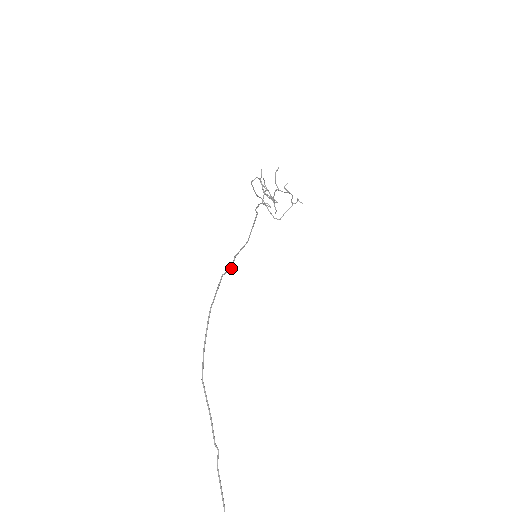
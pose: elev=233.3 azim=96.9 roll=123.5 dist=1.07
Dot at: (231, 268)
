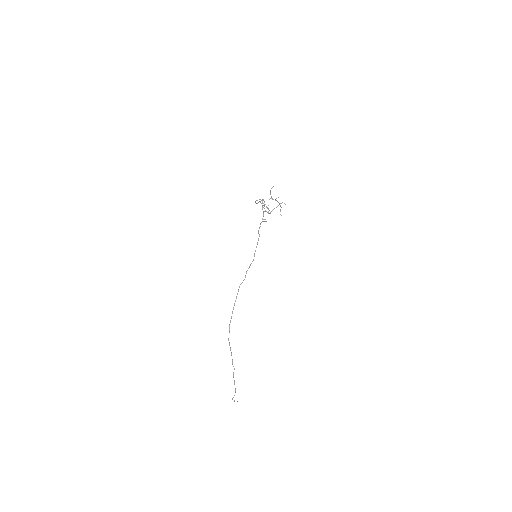
Dot at: (244, 279)
